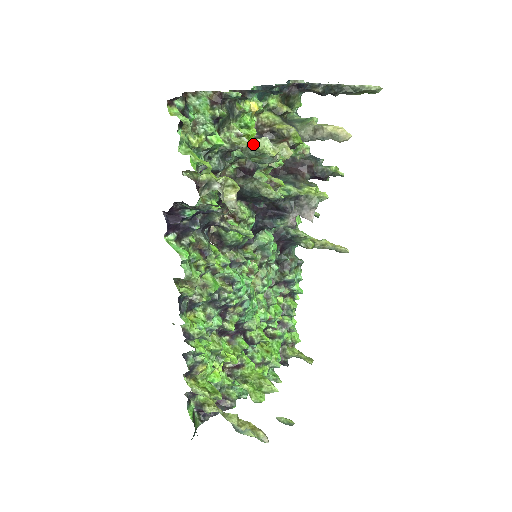
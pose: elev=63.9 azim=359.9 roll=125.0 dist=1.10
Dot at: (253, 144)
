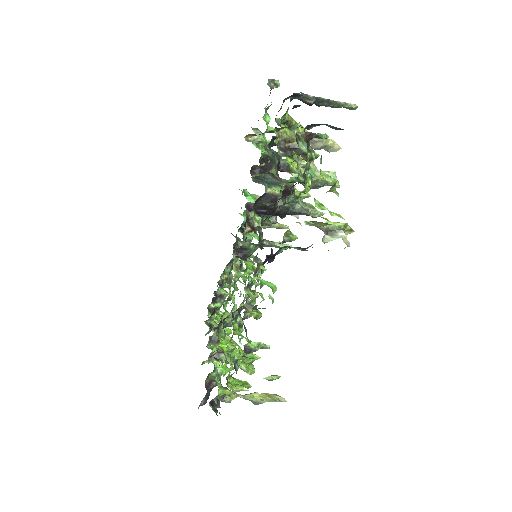
Dot at: (324, 178)
